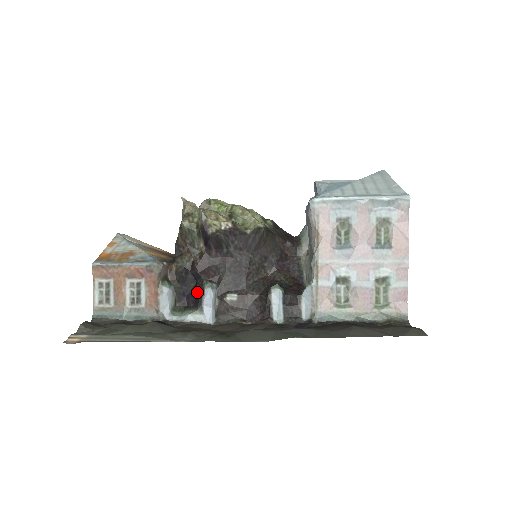
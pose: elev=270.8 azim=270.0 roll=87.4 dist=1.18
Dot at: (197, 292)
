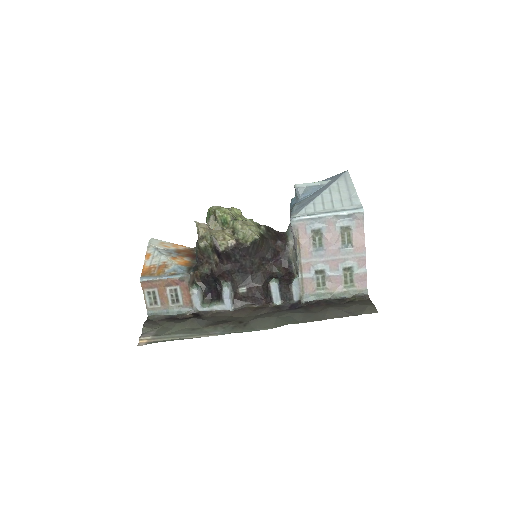
Dot at: (218, 289)
